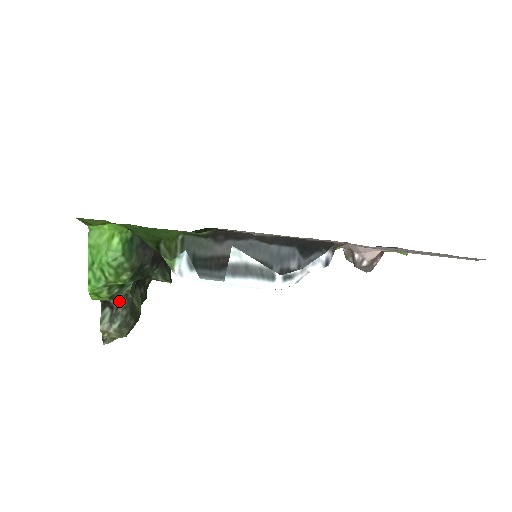
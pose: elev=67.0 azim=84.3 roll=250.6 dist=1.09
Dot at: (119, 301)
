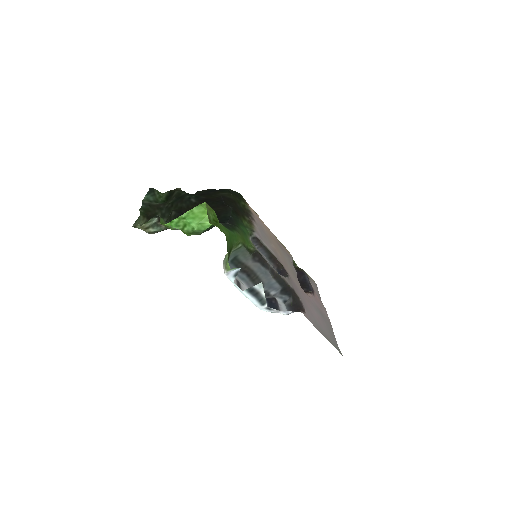
Dot at: occluded
